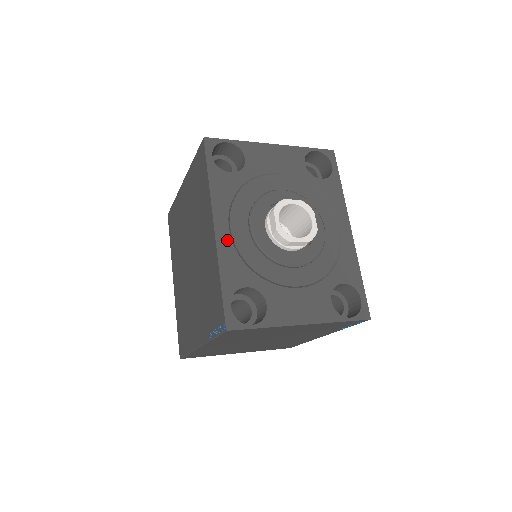
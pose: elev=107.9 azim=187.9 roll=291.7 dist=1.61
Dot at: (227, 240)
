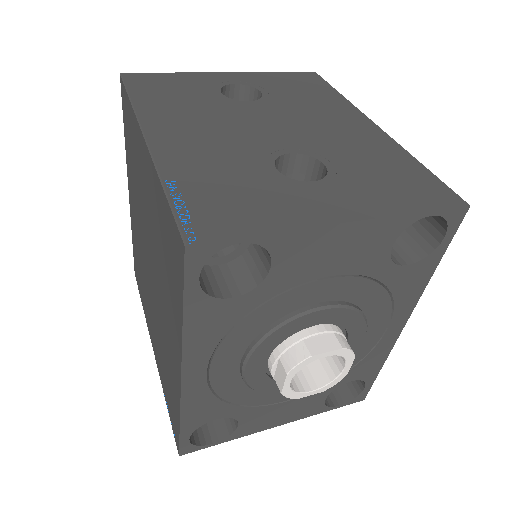
Dot at: (200, 386)
